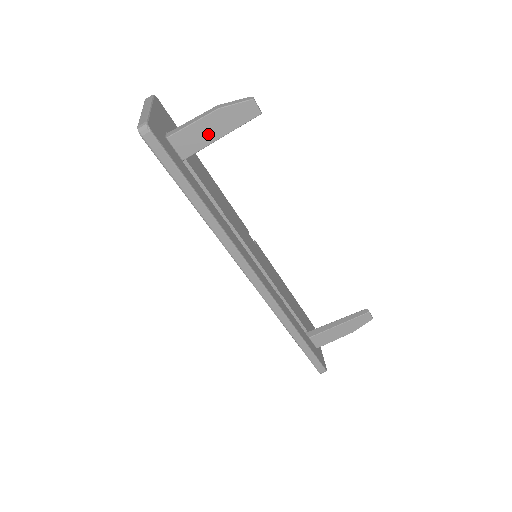
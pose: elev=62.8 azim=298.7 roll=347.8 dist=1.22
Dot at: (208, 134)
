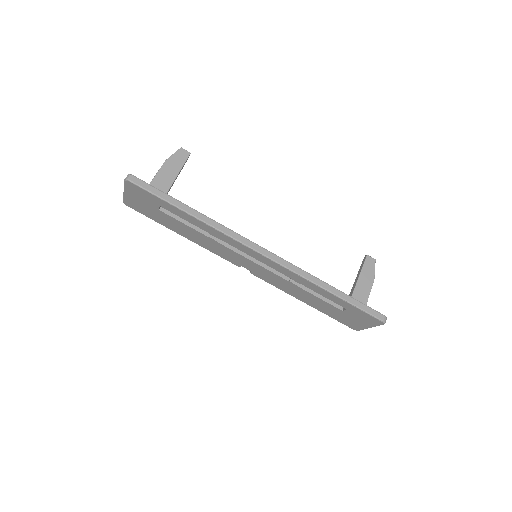
Dot at: (168, 177)
